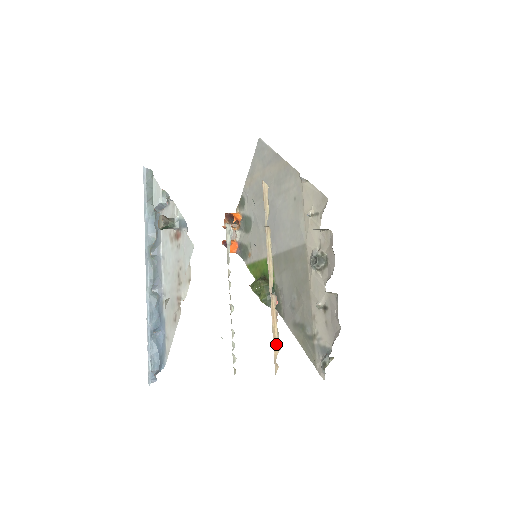
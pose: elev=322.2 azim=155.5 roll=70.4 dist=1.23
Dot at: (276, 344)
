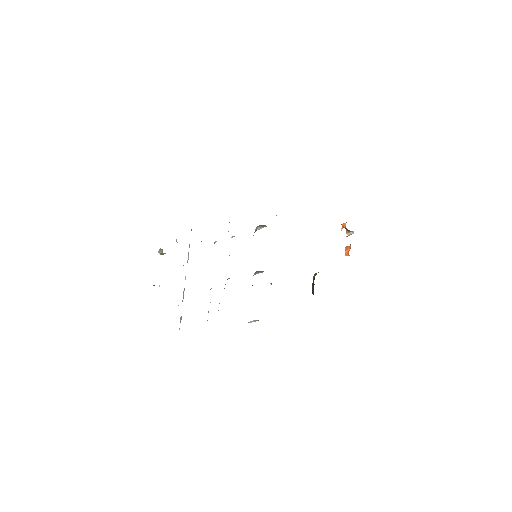
Dot at: occluded
